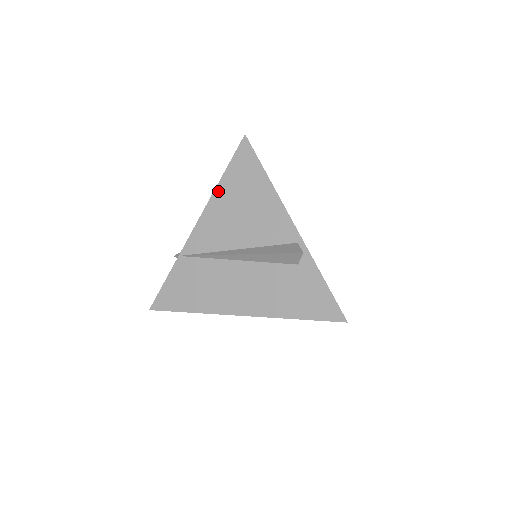
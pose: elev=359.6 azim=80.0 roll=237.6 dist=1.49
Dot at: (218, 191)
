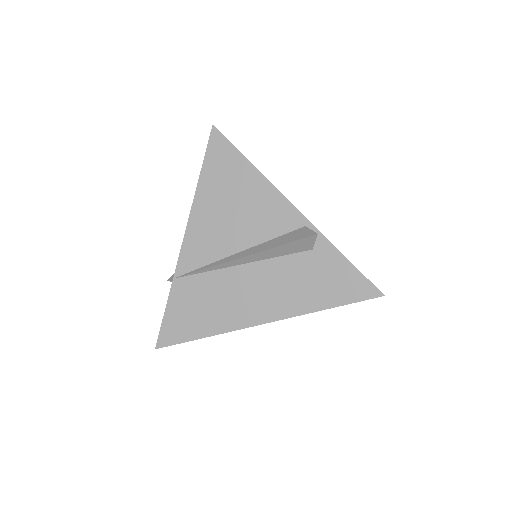
Dot at: (199, 194)
